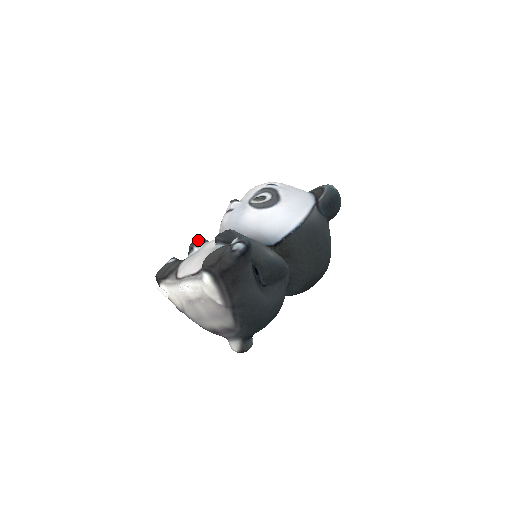
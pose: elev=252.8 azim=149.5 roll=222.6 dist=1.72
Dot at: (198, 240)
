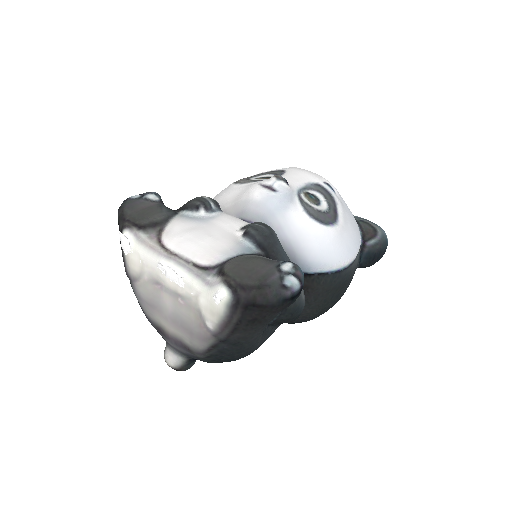
Dot at: (210, 200)
